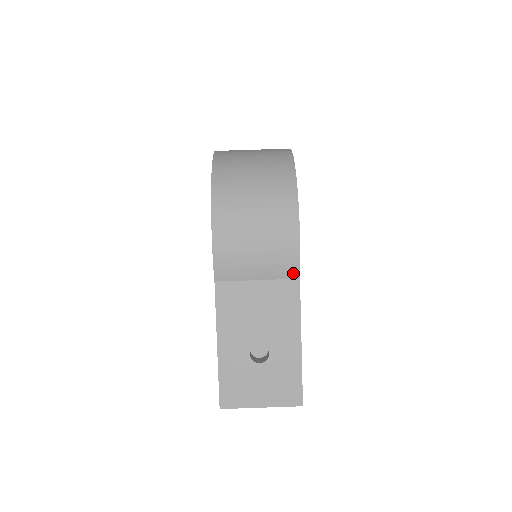
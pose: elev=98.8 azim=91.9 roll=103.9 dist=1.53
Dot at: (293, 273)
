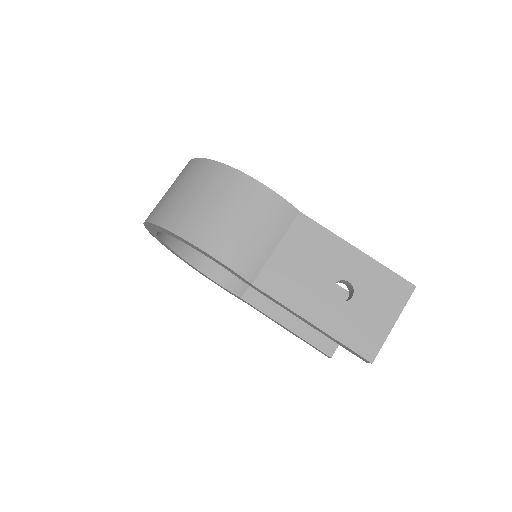
Dot at: (291, 213)
